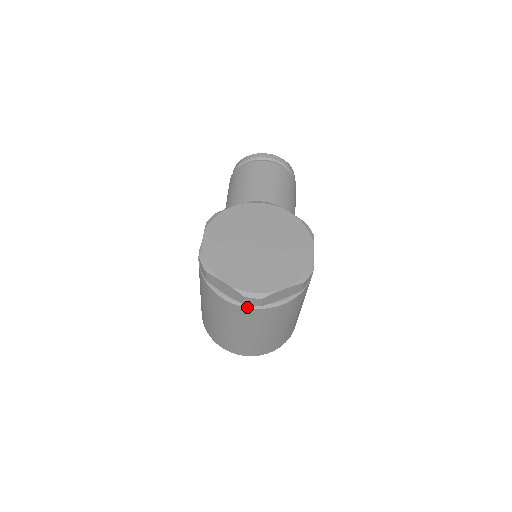
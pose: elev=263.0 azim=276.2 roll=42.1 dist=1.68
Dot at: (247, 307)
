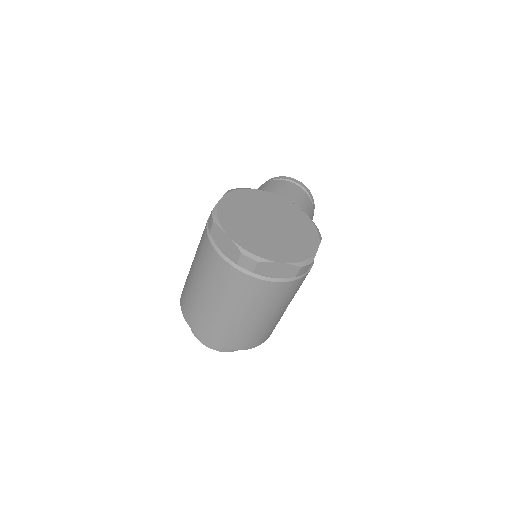
Dot at: (239, 269)
